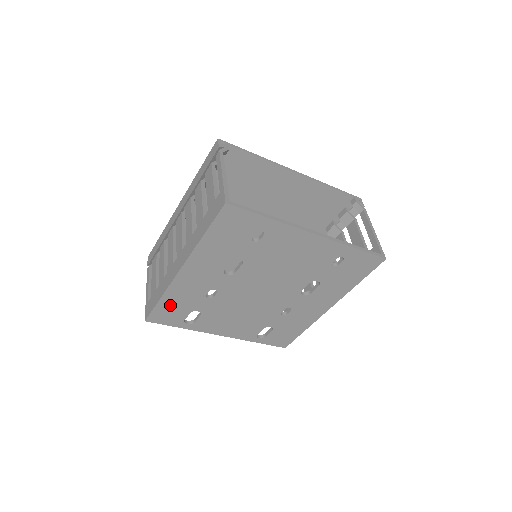
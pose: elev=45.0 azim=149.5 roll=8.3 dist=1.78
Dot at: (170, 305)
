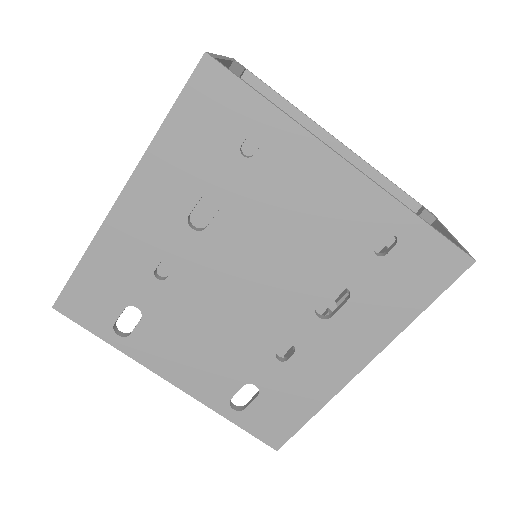
Dot at: (95, 279)
